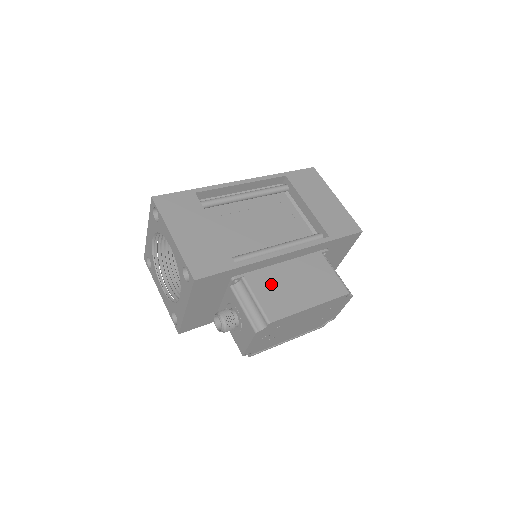
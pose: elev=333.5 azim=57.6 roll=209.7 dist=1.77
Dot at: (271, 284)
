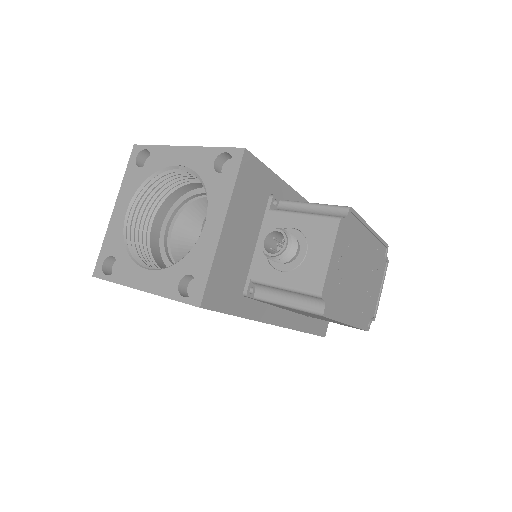
Dot at: occluded
